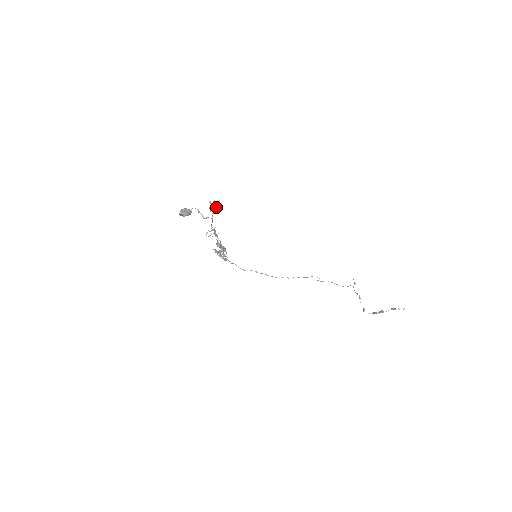
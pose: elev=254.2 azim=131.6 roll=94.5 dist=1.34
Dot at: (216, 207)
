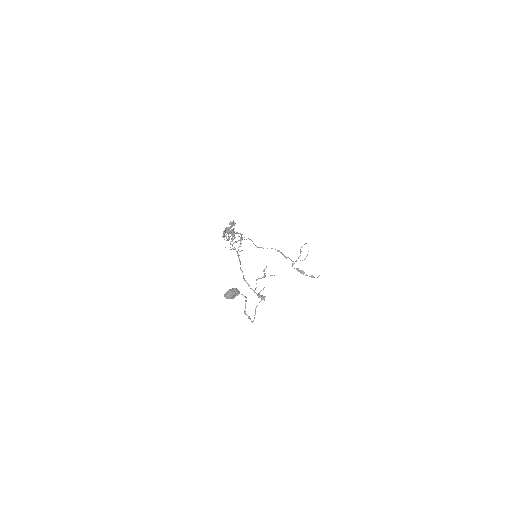
Dot at: occluded
